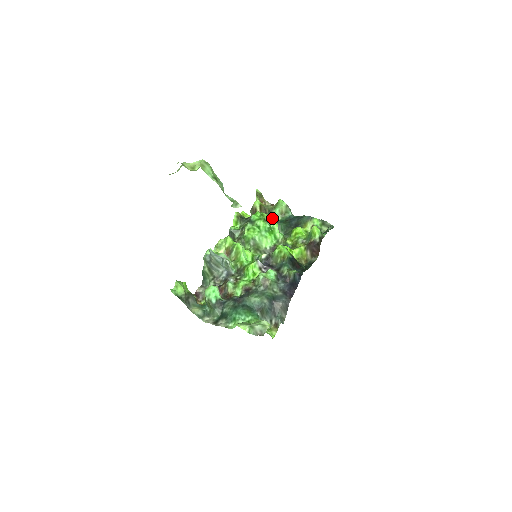
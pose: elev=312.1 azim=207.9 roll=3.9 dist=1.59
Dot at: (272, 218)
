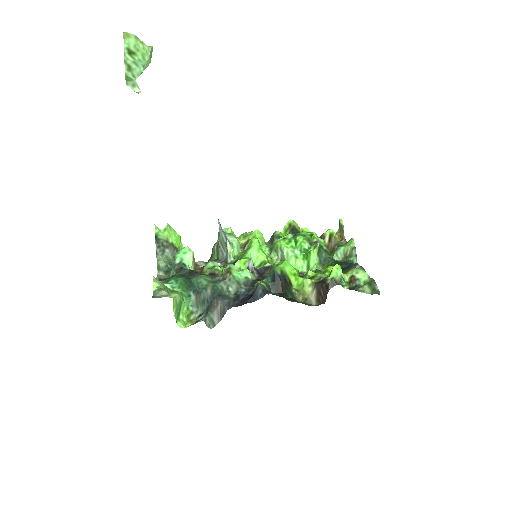
Dot at: (317, 242)
